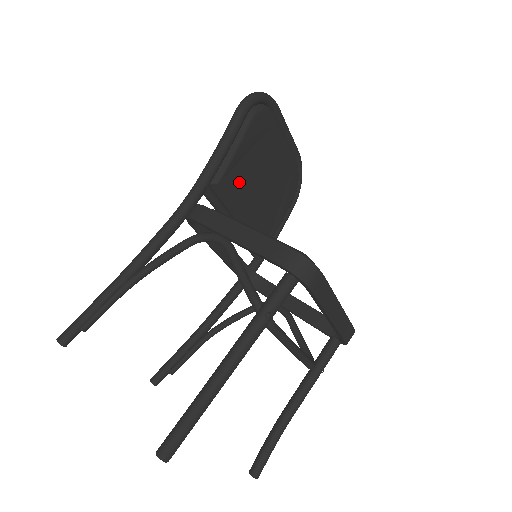
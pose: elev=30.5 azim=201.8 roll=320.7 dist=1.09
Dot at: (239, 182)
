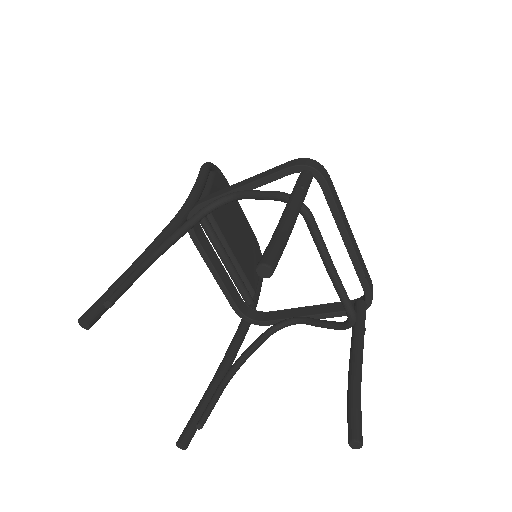
Dot at: (219, 214)
